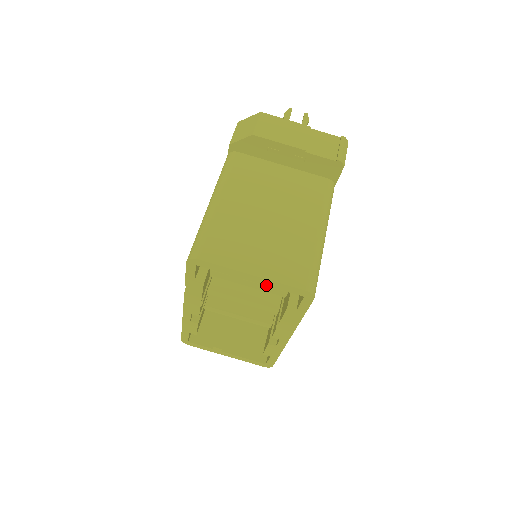
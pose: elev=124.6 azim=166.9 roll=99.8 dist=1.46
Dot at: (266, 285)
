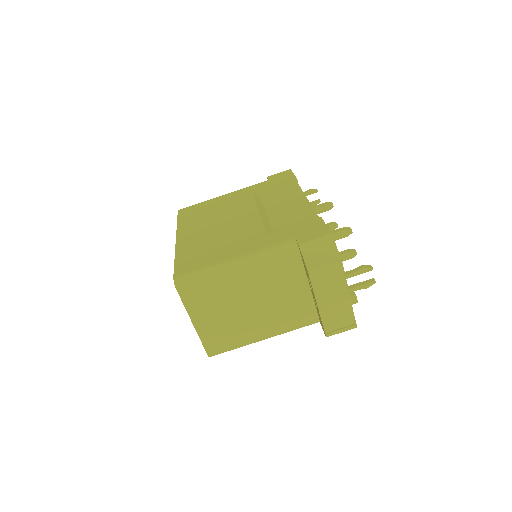
Dot at: occluded
